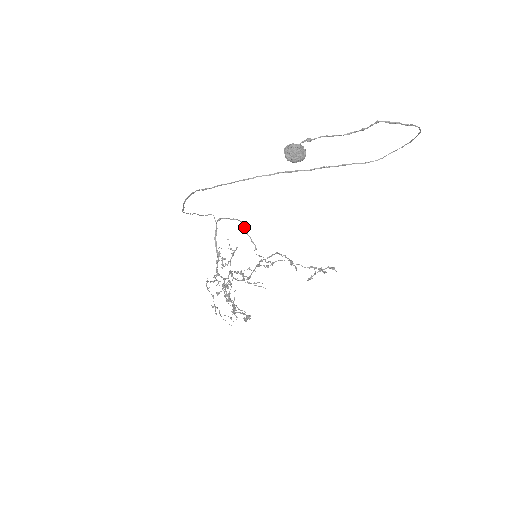
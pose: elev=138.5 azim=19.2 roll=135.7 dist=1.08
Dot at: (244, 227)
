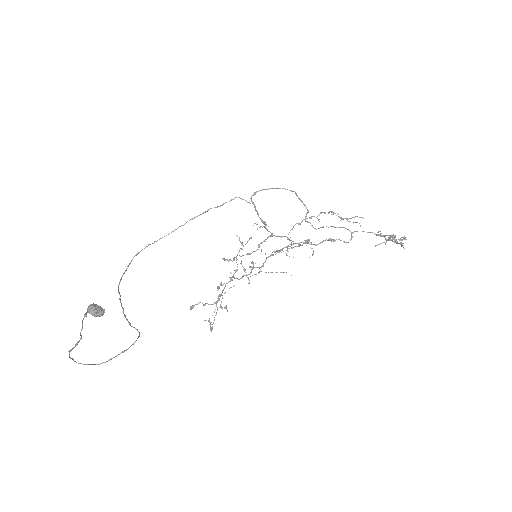
Dot at: (291, 191)
